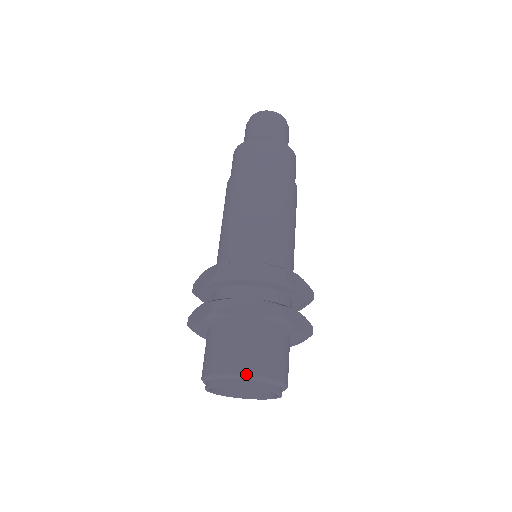
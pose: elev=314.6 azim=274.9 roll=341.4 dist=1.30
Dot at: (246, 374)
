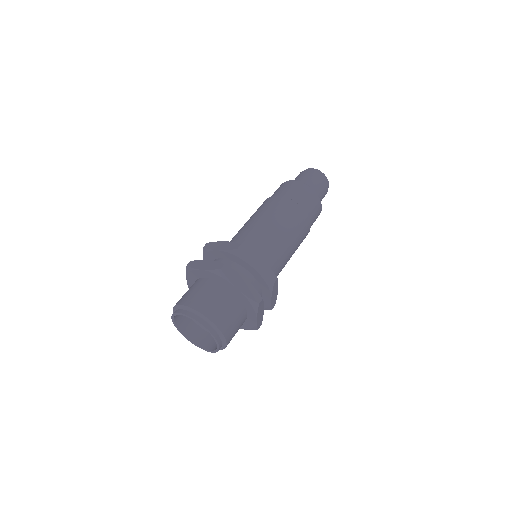
Dot at: (185, 305)
